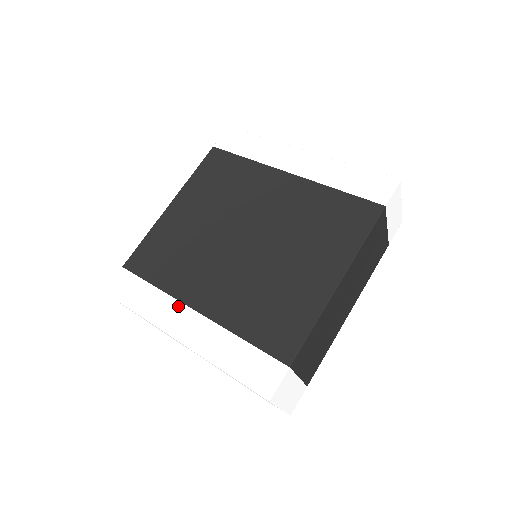
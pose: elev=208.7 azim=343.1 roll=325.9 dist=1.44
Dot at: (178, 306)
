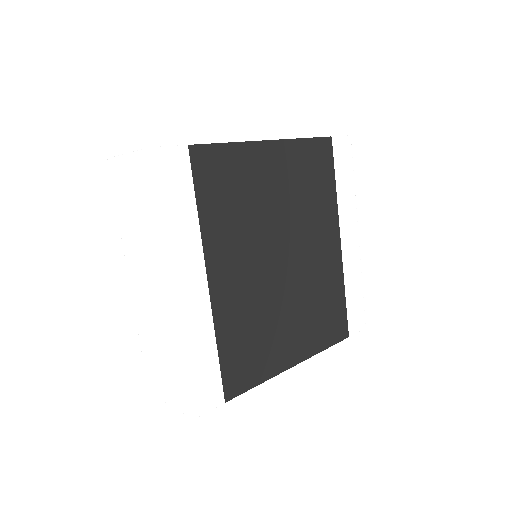
Dot at: (200, 259)
